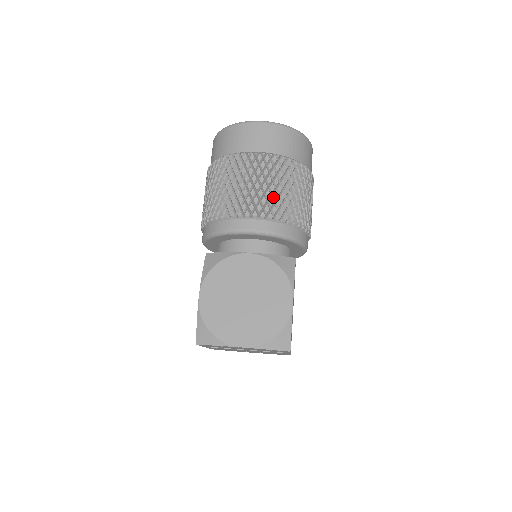
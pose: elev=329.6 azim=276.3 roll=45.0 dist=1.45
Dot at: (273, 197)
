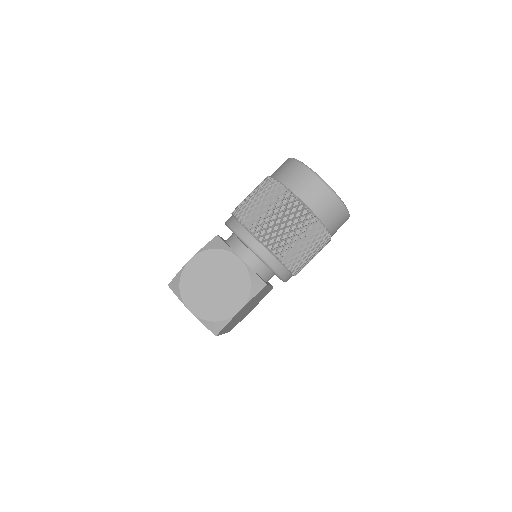
Dot at: (282, 237)
